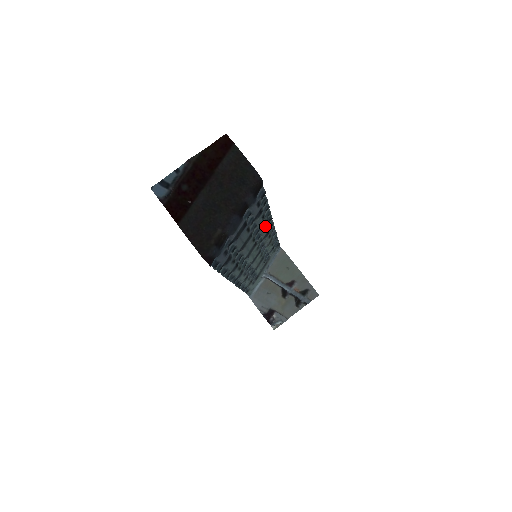
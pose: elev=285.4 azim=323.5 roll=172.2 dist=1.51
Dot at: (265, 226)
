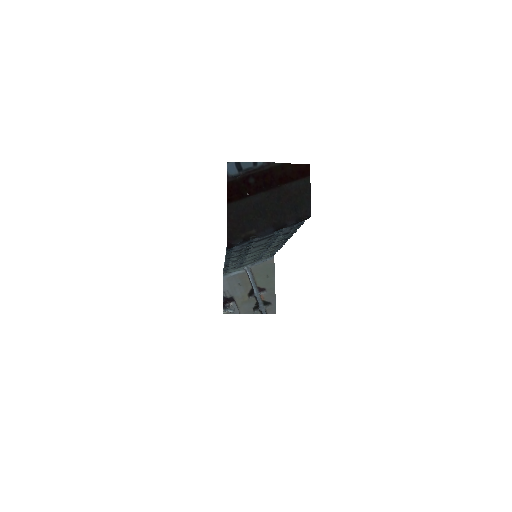
Dot at: (280, 241)
